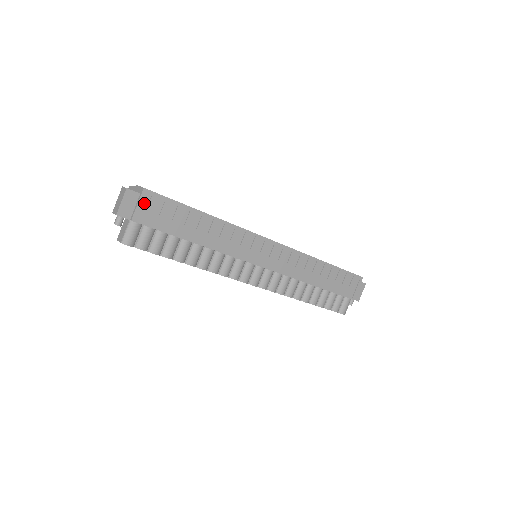
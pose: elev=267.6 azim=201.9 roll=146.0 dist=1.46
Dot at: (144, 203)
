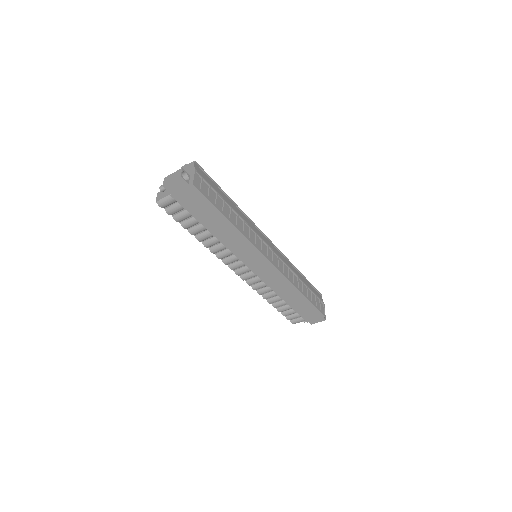
Dot at: (187, 192)
